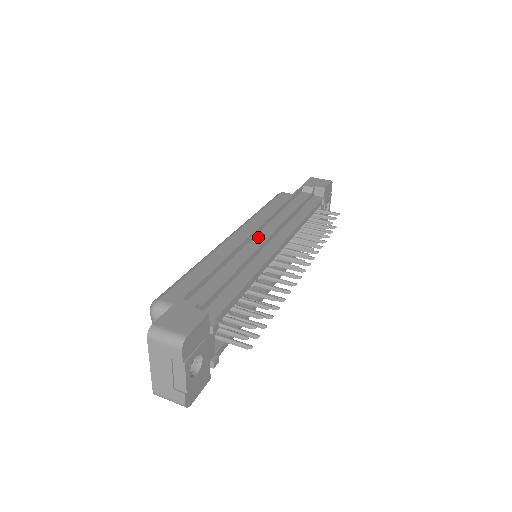
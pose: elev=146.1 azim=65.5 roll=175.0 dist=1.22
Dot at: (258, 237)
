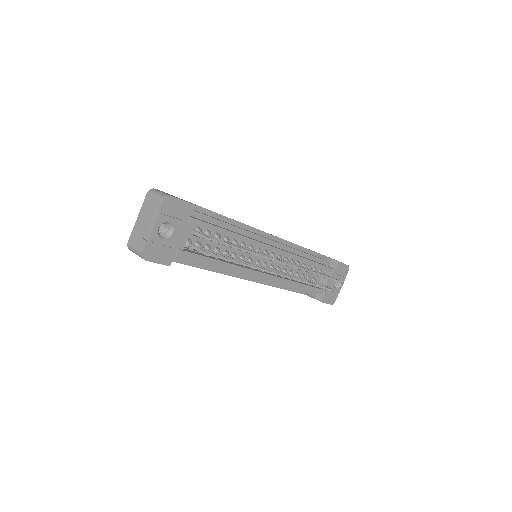
Dot at: (263, 236)
